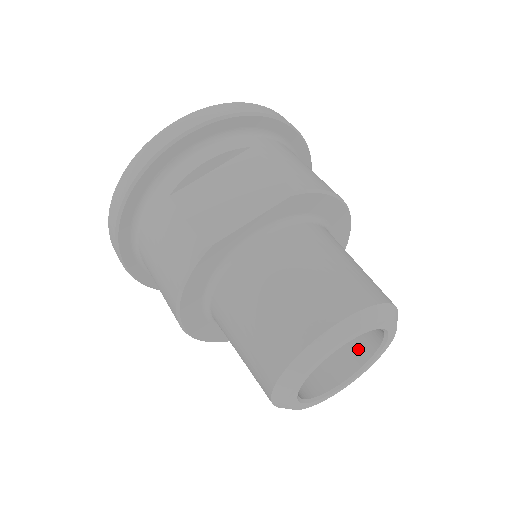
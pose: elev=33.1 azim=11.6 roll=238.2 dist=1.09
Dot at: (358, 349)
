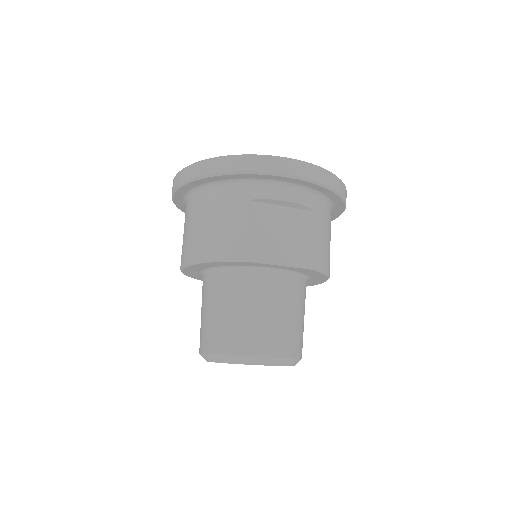
Dot at: occluded
